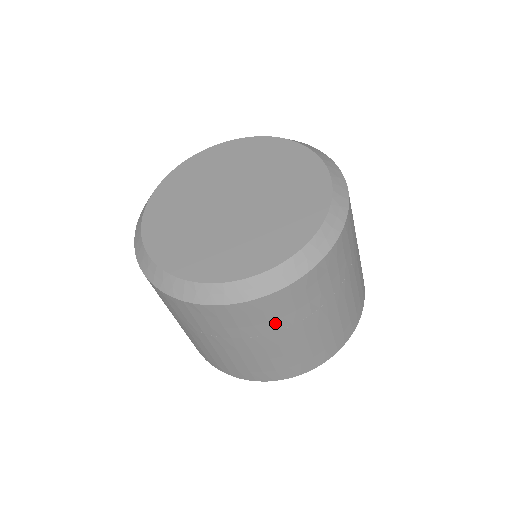
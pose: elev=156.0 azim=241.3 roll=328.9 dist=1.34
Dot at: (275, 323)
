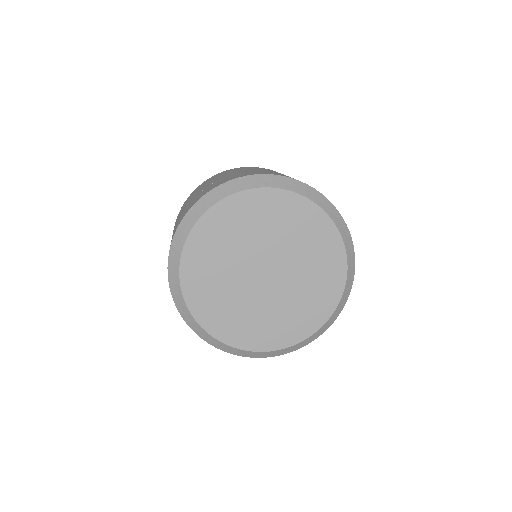
Dot at: occluded
